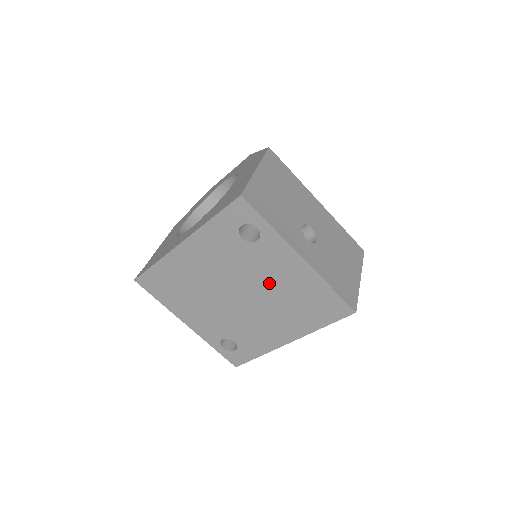
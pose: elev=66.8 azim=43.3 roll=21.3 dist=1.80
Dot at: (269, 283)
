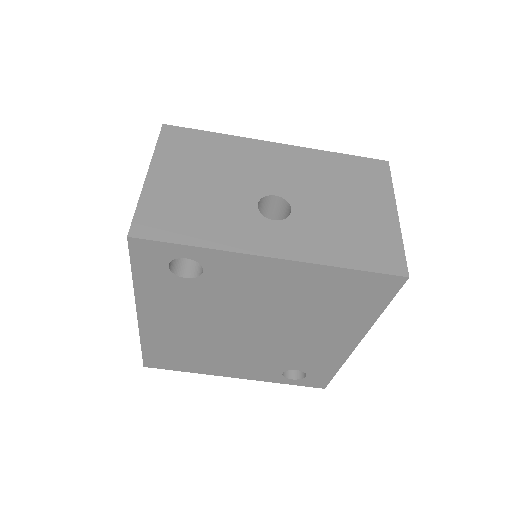
Dot at: (267, 303)
